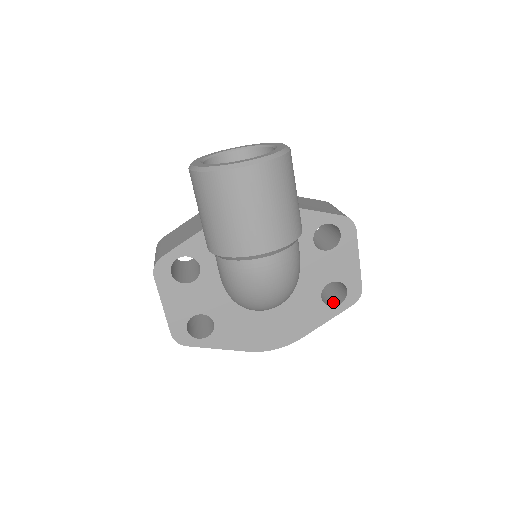
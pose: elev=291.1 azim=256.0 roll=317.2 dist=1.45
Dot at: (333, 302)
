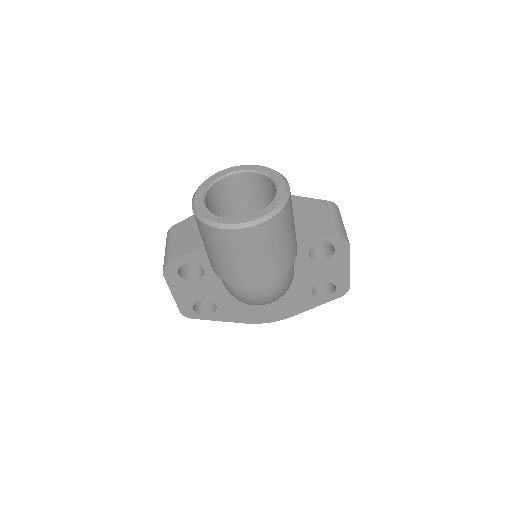
Dot at: (323, 292)
